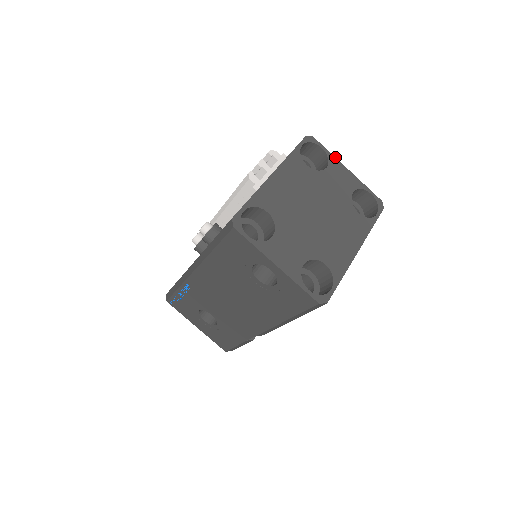
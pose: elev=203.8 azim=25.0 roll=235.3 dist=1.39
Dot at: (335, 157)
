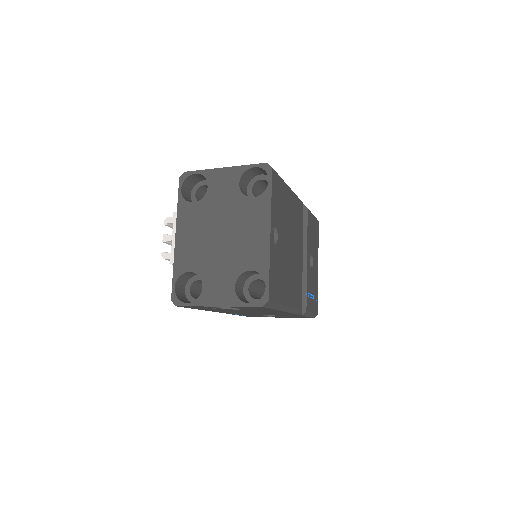
Dot at: (209, 169)
